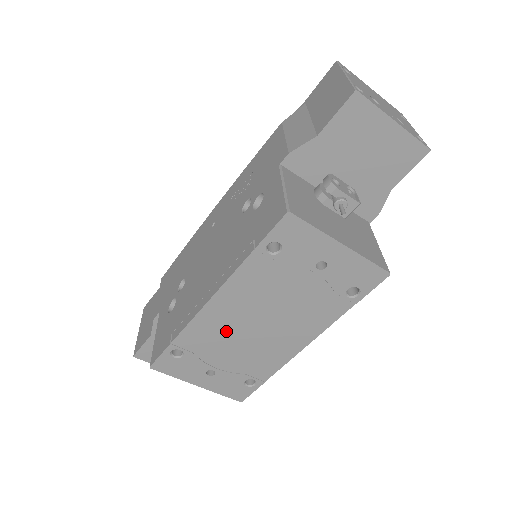
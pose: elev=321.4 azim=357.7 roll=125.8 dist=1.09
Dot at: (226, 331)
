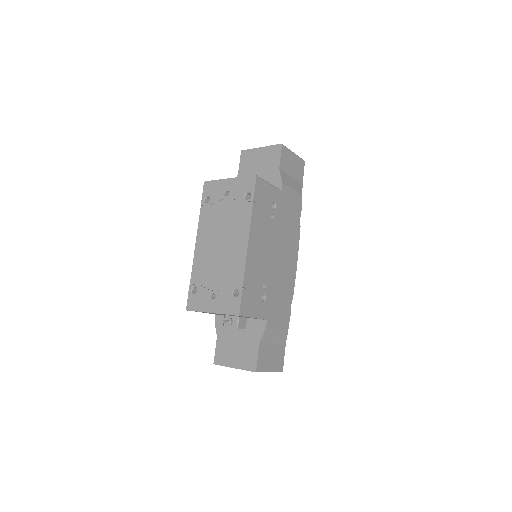
Dot at: (209, 259)
